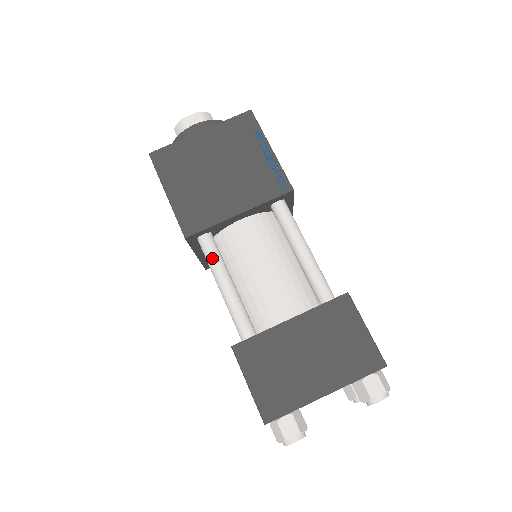
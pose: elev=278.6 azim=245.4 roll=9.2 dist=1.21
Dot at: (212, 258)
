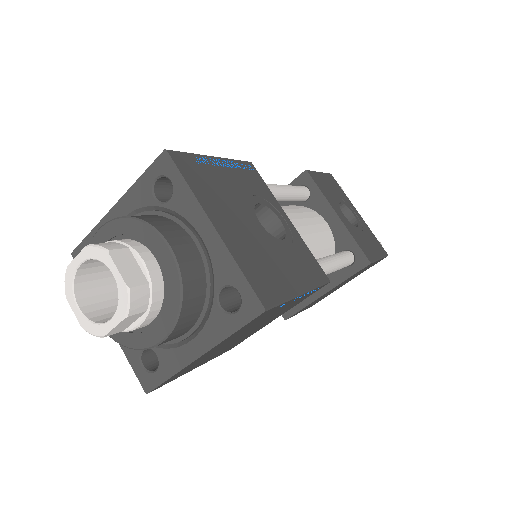
Dot at: occluded
